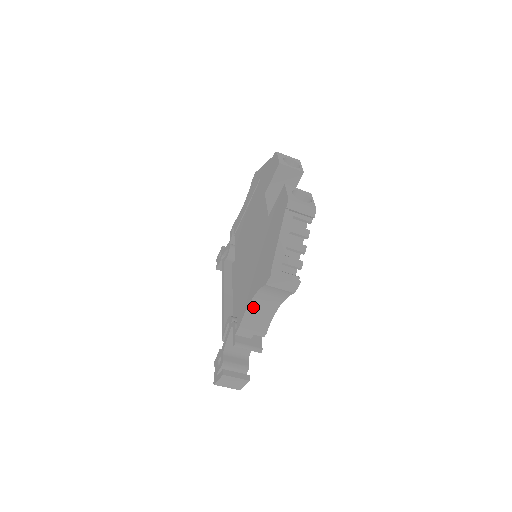
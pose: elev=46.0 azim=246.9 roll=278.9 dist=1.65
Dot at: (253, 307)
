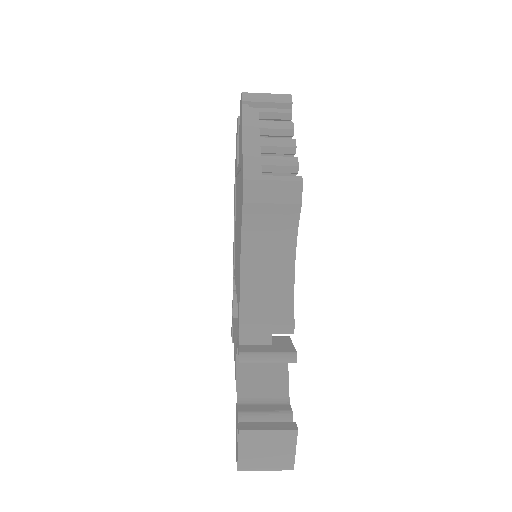
Dot at: (250, 278)
